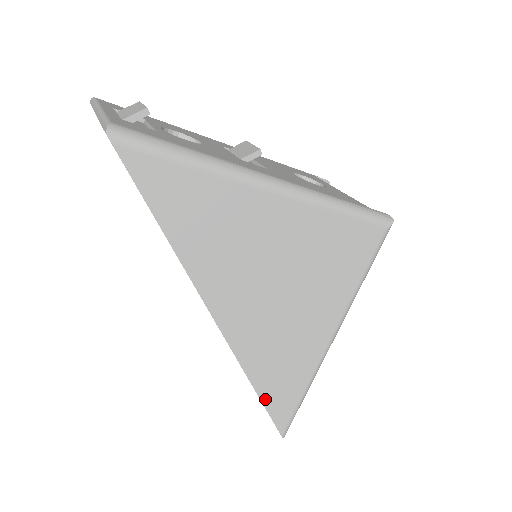
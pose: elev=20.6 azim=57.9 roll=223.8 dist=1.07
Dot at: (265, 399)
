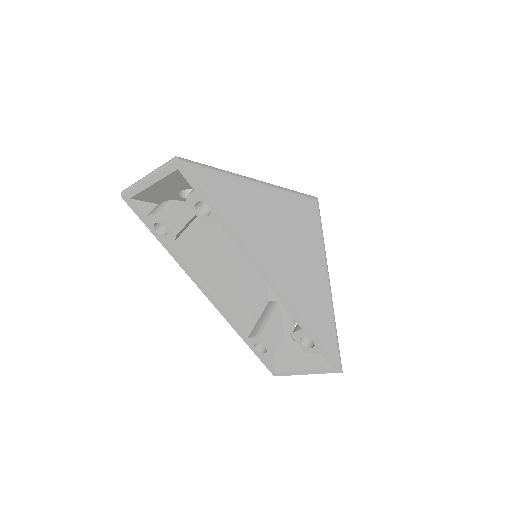
Dot at: (317, 335)
